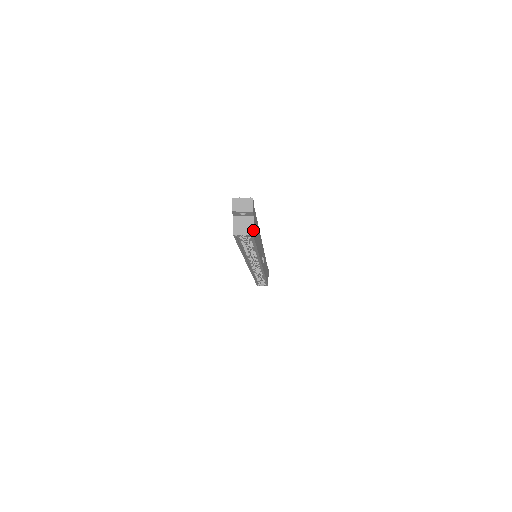
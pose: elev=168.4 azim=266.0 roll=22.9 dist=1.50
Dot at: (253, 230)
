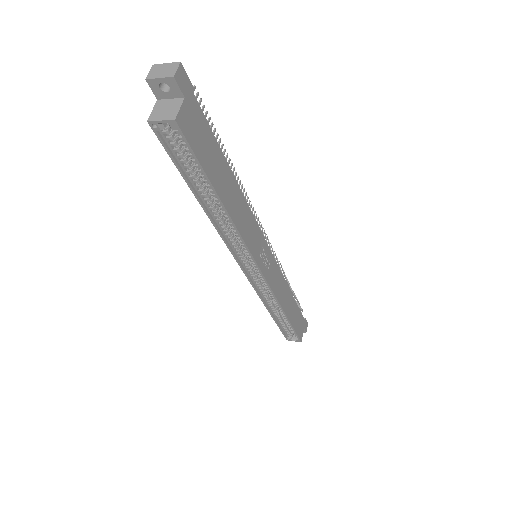
Dot at: (179, 116)
